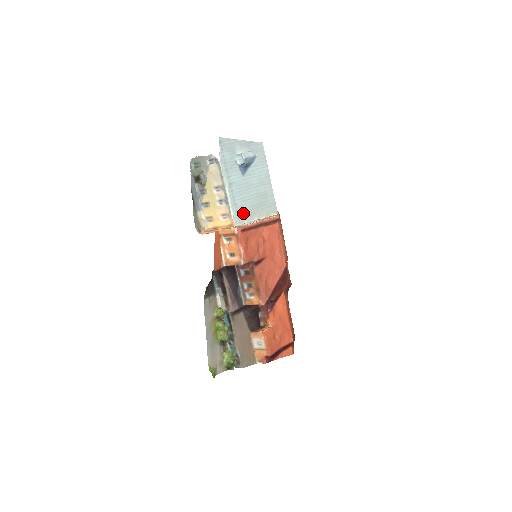
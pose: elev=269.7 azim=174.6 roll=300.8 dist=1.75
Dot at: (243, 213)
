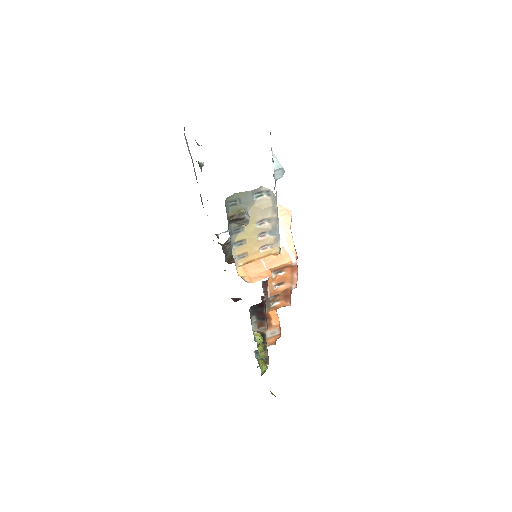
Dot at: occluded
